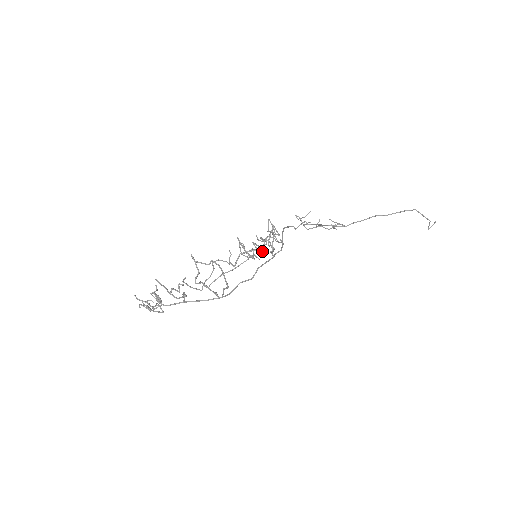
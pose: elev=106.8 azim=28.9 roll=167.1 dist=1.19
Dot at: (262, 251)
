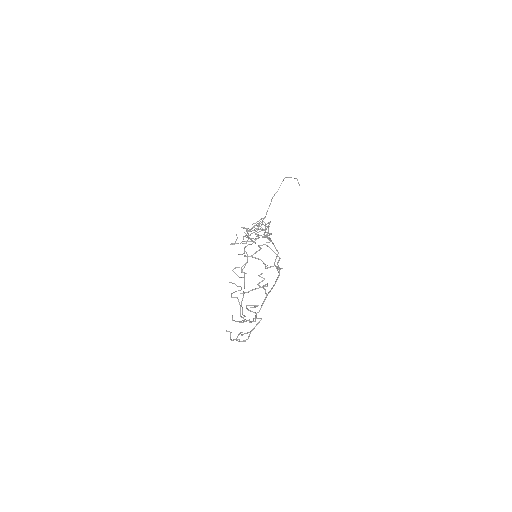
Dot at: (264, 237)
